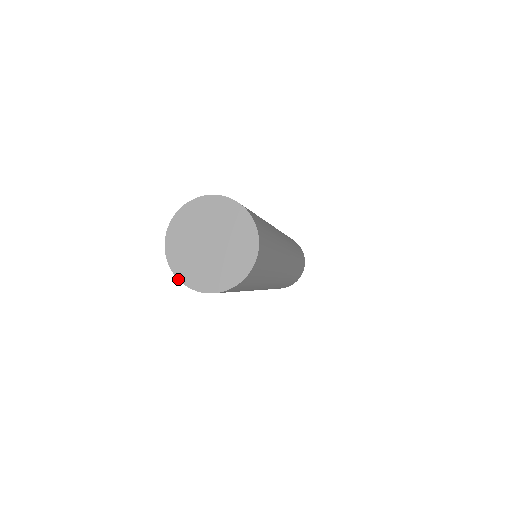
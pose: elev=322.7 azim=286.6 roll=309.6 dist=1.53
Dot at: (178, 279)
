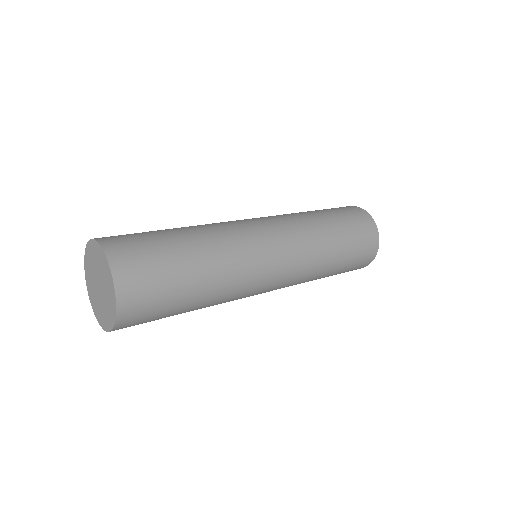
Dot at: (89, 298)
